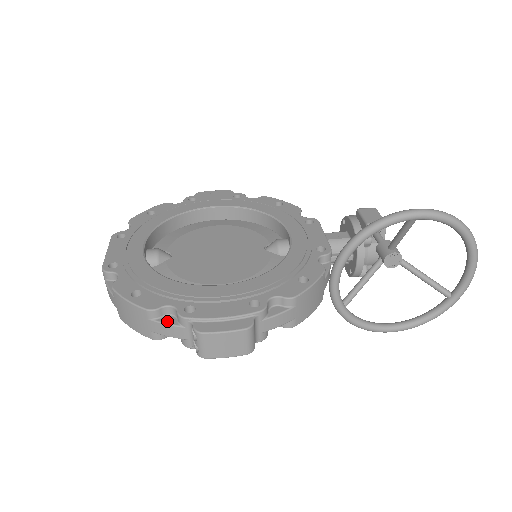
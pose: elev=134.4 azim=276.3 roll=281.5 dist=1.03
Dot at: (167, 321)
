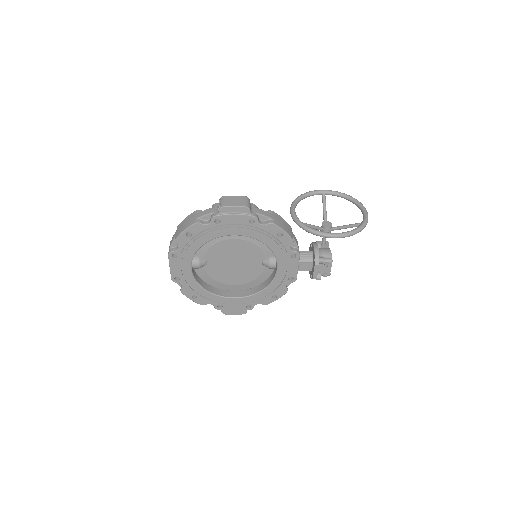
Dot at: (206, 211)
